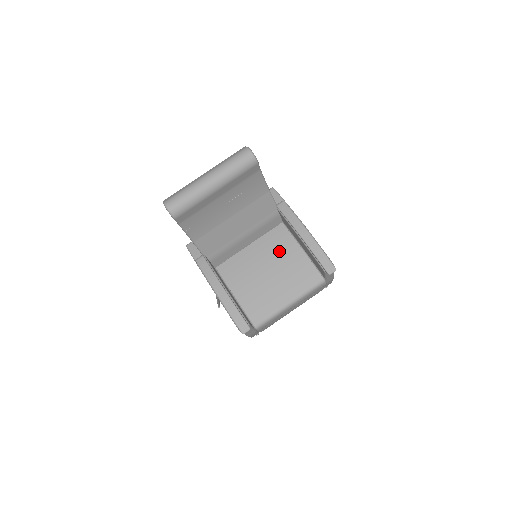
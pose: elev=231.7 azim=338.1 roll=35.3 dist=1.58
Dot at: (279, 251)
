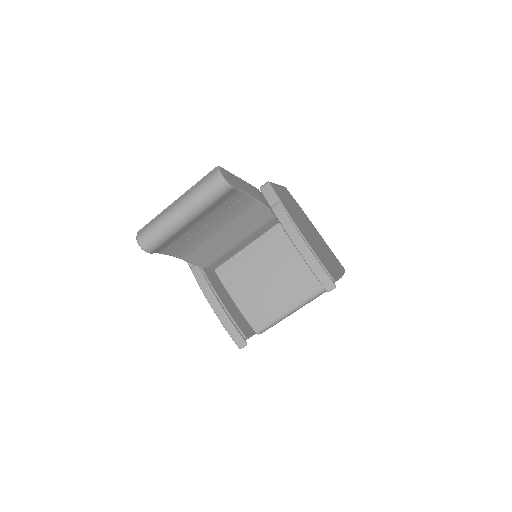
Dot at: (278, 255)
